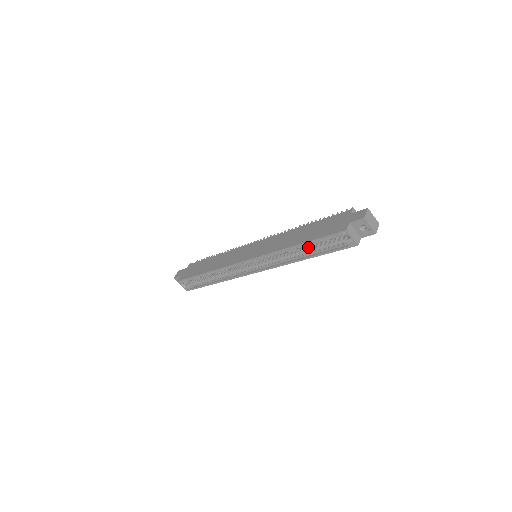
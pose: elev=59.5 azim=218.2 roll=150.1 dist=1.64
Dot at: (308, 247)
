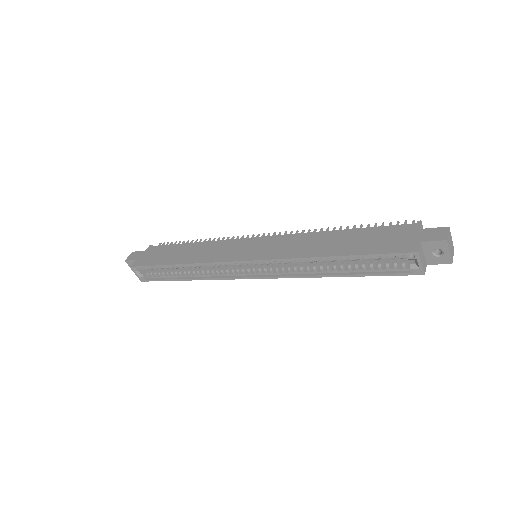
Dot at: (343, 261)
